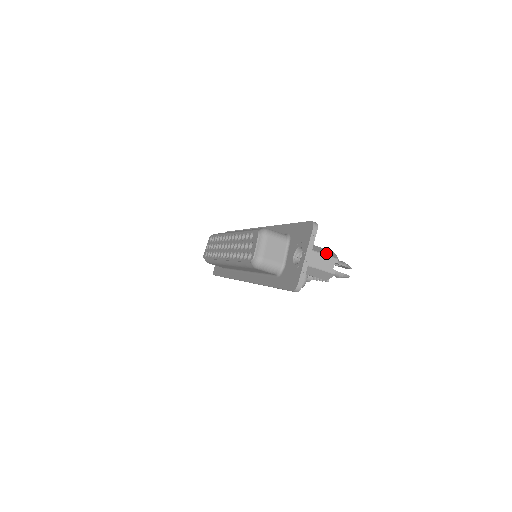
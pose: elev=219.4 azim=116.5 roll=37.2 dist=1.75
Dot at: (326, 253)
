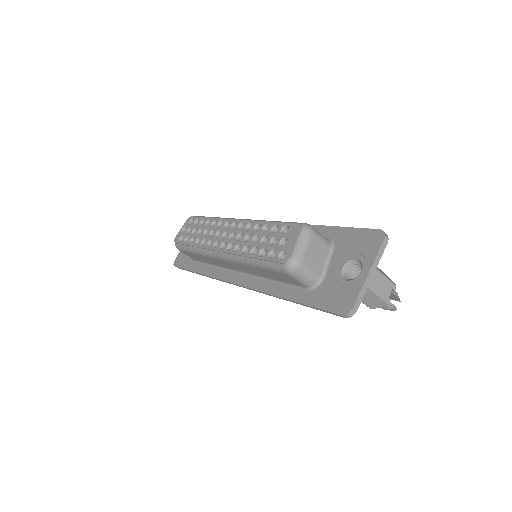
Dot at: (385, 275)
